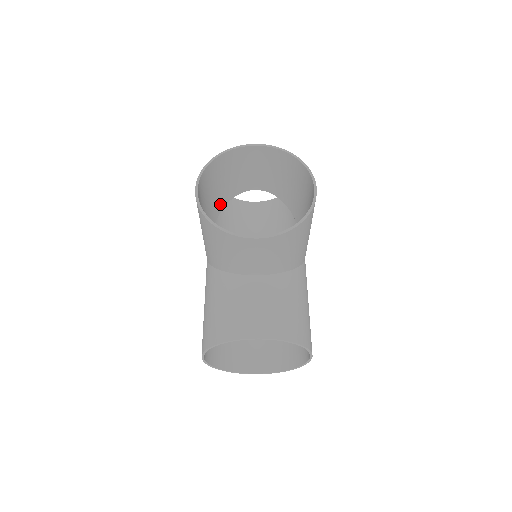
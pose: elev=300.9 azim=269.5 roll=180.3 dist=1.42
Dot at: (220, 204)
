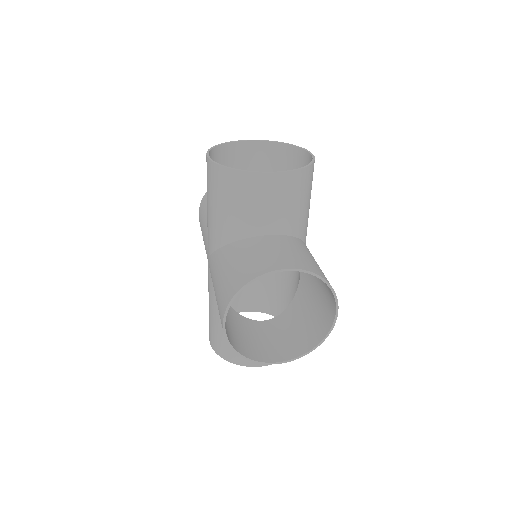
Dot at: occluded
